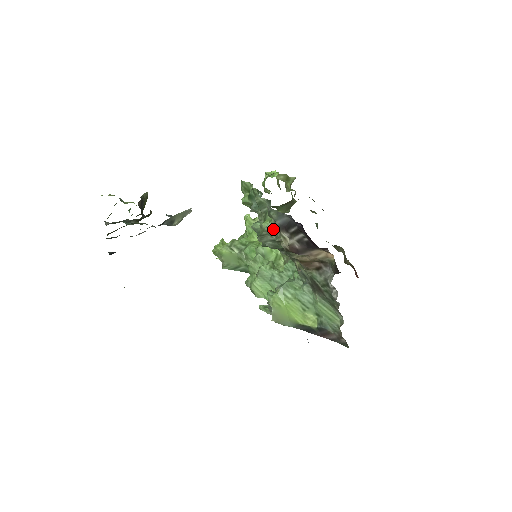
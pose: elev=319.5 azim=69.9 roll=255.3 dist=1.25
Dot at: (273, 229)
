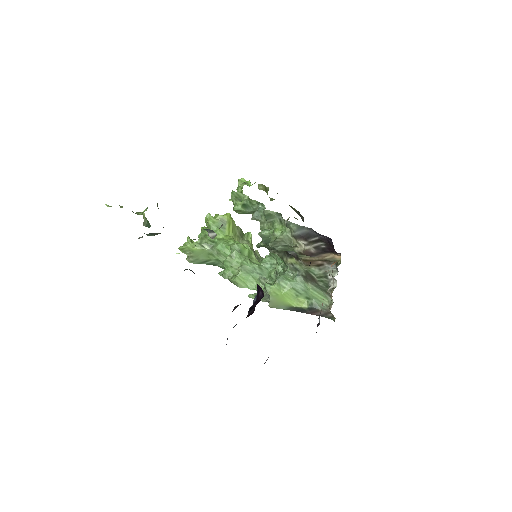
Dot at: (288, 237)
